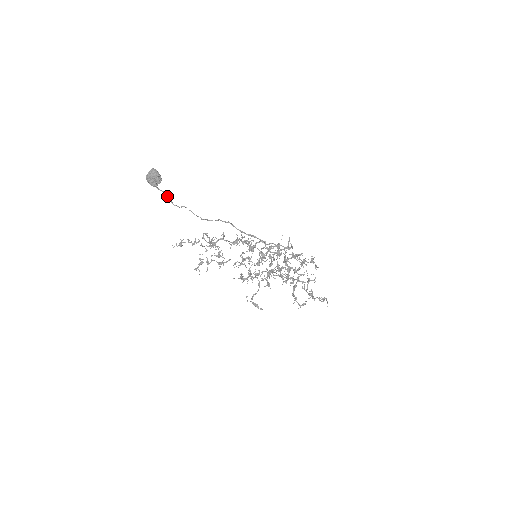
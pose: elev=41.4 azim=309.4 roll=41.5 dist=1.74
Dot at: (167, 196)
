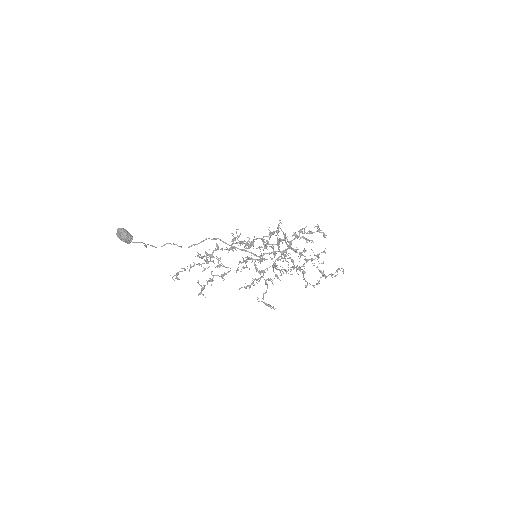
Dot at: (145, 246)
